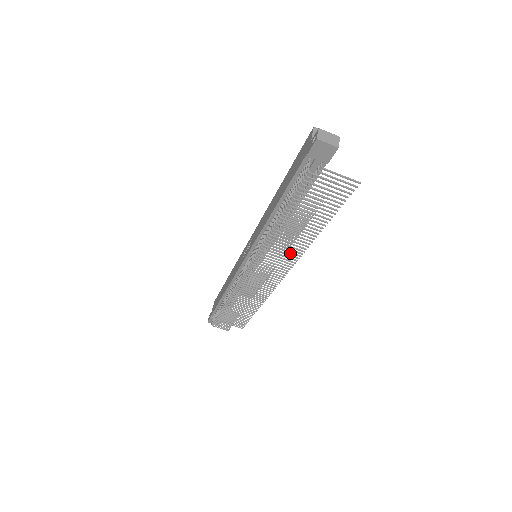
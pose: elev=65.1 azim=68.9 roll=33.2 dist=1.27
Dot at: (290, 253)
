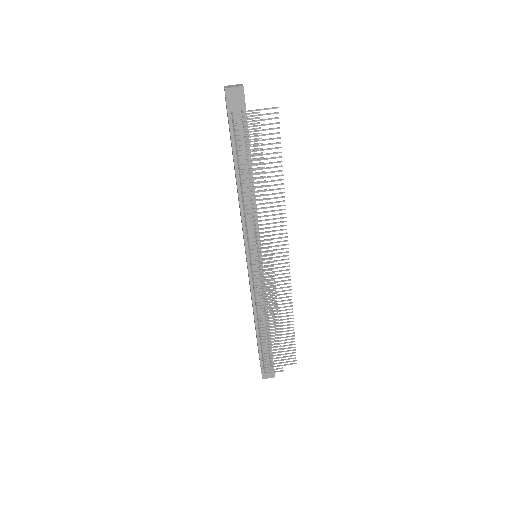
Dot at: (276, 223)
